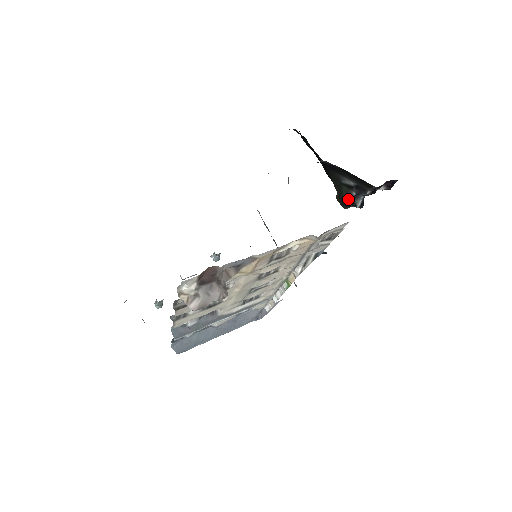
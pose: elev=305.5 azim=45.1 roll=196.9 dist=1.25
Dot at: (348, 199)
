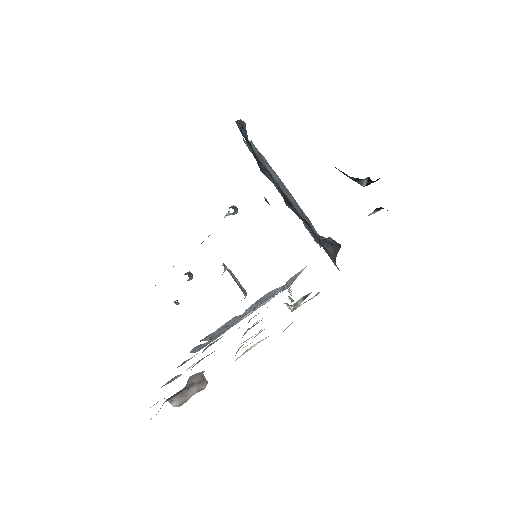
Dot at: occluded
